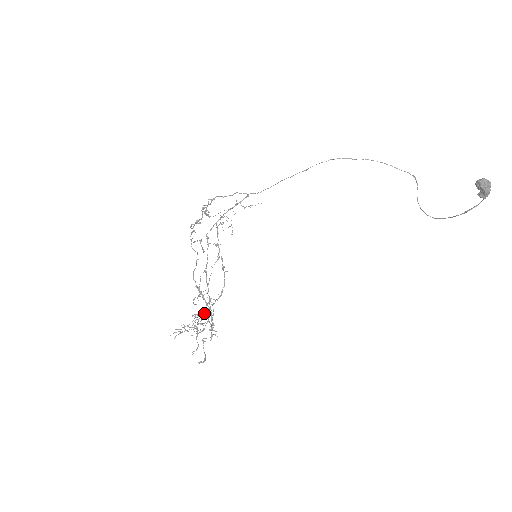
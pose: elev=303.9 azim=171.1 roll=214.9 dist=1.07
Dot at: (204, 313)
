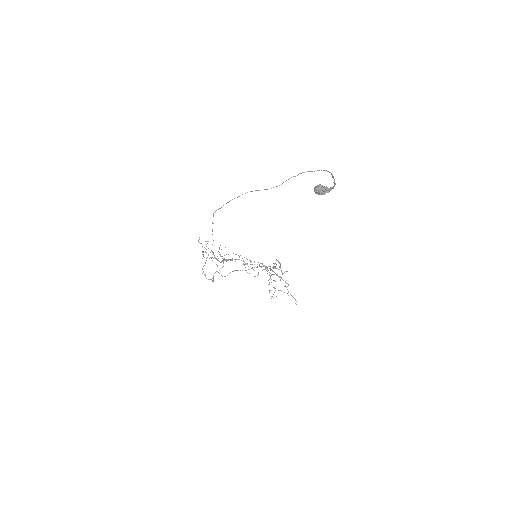
Dot at: (271, 279)
